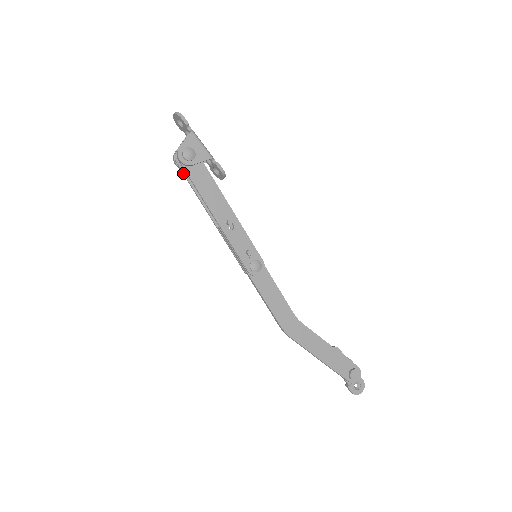
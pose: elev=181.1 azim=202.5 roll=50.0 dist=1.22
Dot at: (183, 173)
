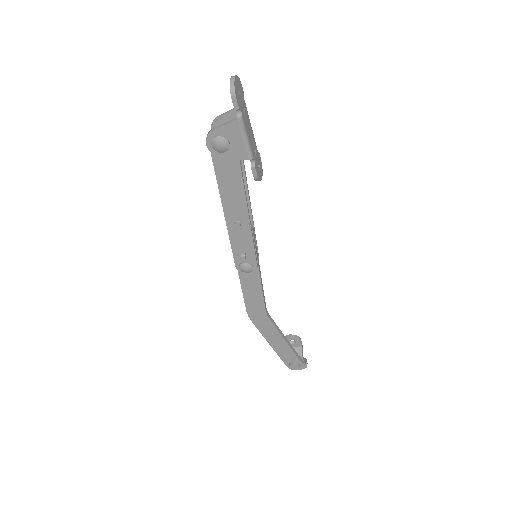
Dot at: occluded
